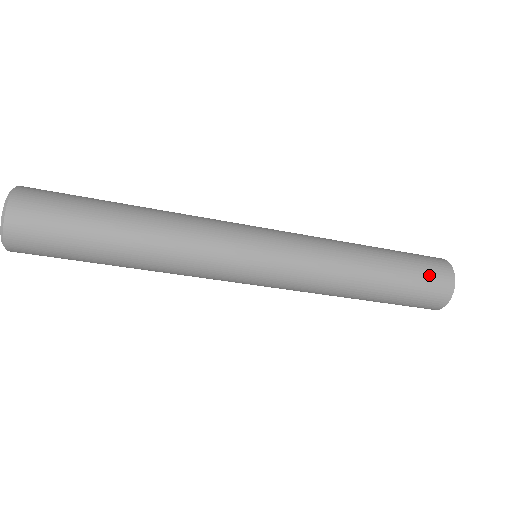
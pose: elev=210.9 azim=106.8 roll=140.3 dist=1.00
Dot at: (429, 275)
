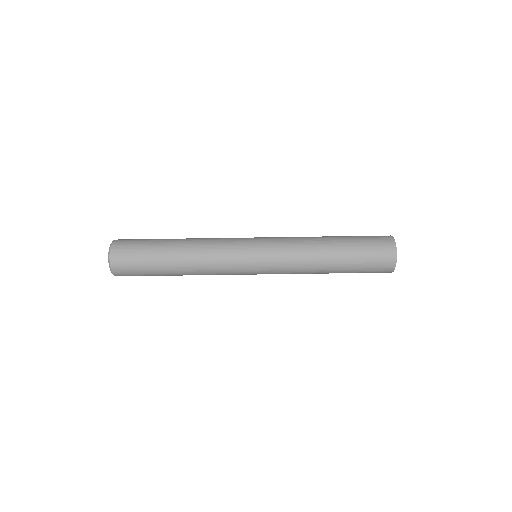
Dot at: occluded
